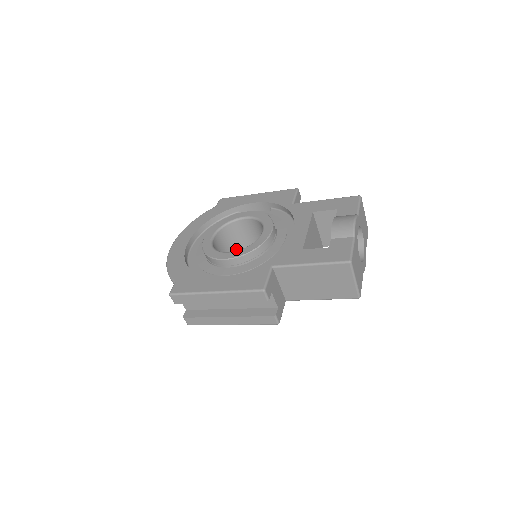
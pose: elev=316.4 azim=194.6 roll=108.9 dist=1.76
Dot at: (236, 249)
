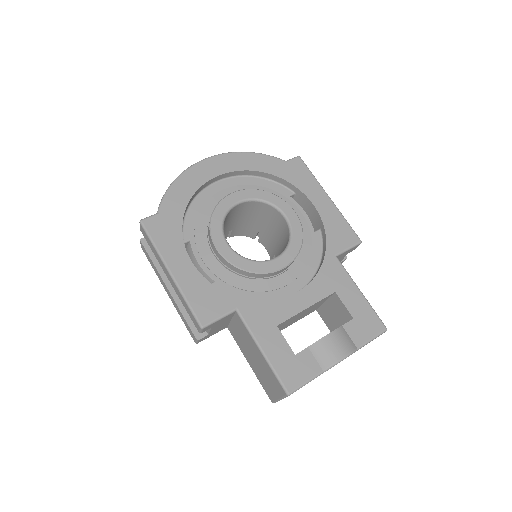
Dot at: (255, 222)
